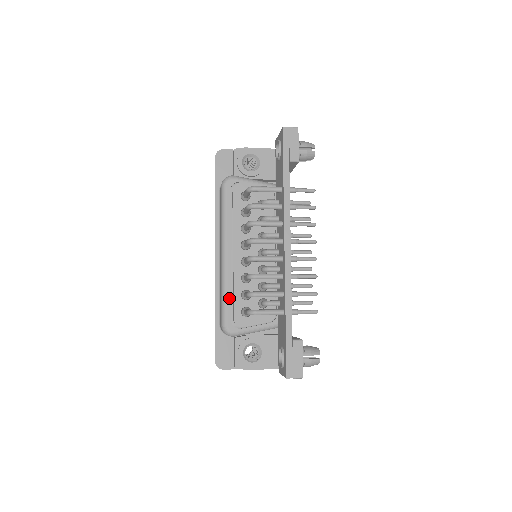
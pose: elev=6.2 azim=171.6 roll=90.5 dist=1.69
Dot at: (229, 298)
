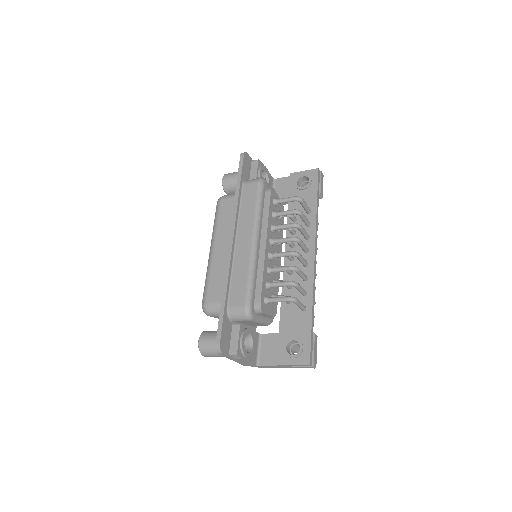
Dot at: (255, 282)
